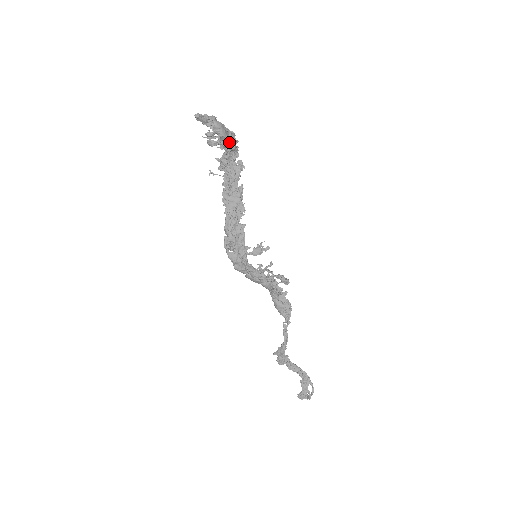
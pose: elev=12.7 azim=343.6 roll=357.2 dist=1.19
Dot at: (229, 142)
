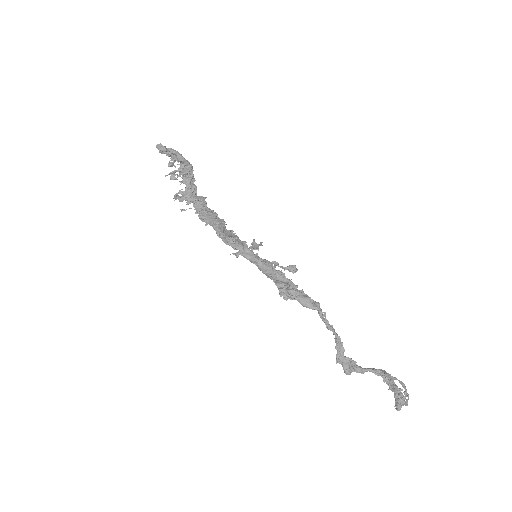
Dot at: (187, 167)
